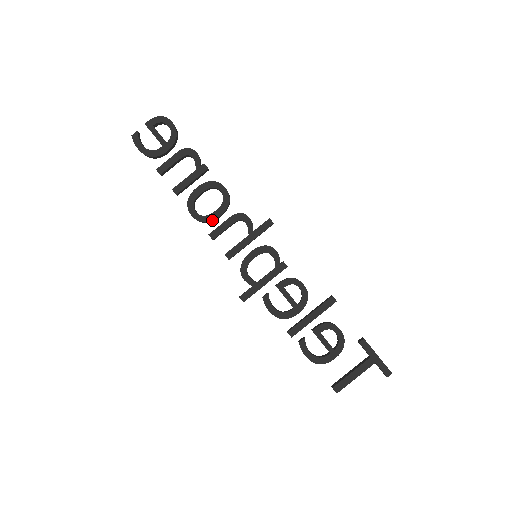
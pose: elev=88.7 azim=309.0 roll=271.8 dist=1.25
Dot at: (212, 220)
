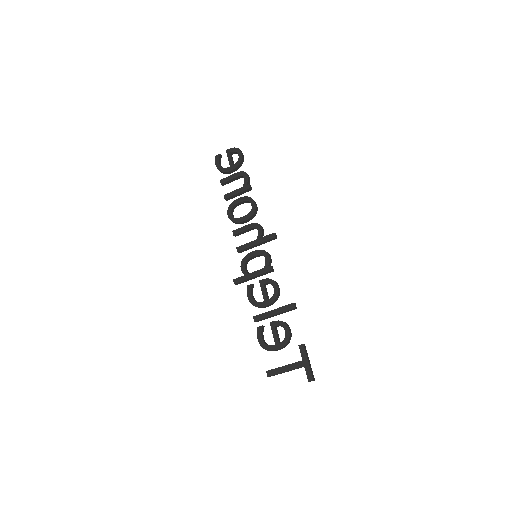
Dot at: (238, 222)
